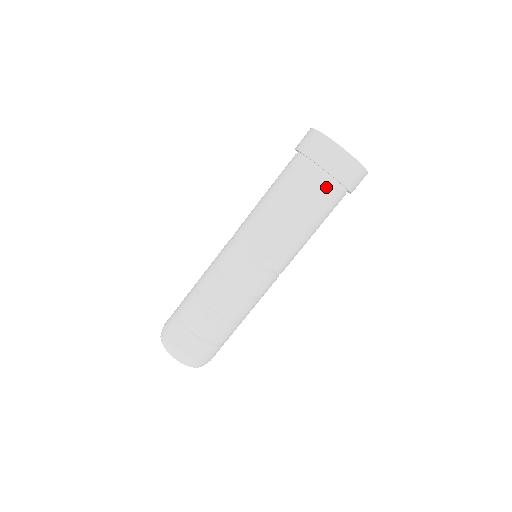
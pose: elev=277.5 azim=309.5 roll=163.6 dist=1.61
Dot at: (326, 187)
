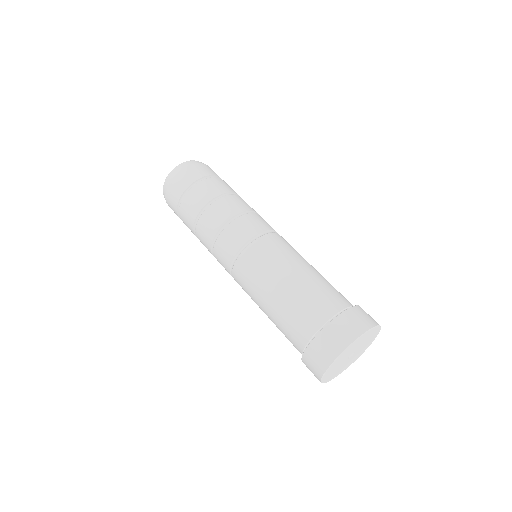
Dot at: (297, 349)
